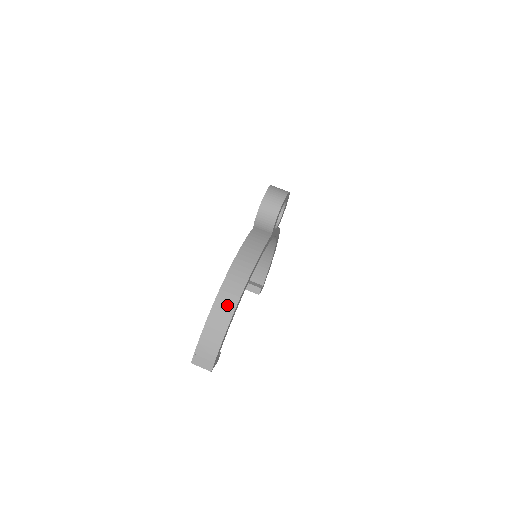
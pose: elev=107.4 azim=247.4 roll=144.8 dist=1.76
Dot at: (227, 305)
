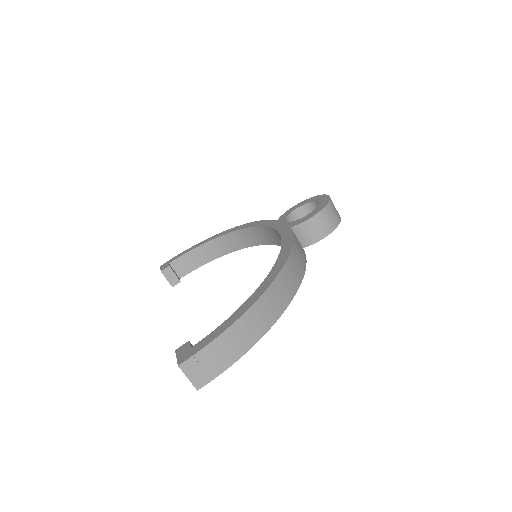
Dot at: (269, 312)
